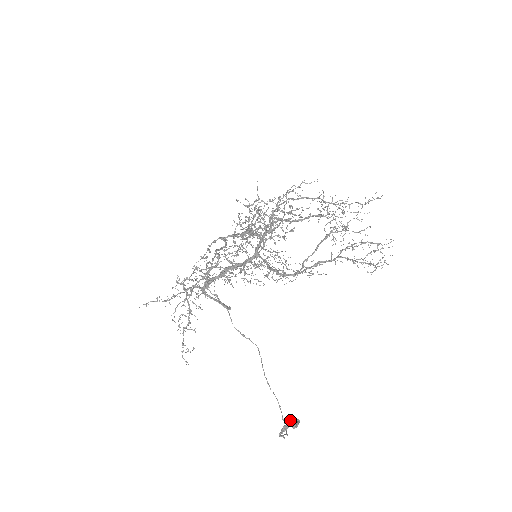
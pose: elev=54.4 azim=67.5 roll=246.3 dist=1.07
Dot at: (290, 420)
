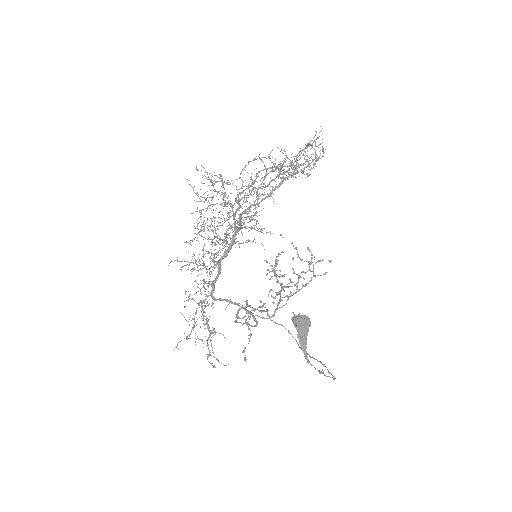
Dot at: (293, 316)
